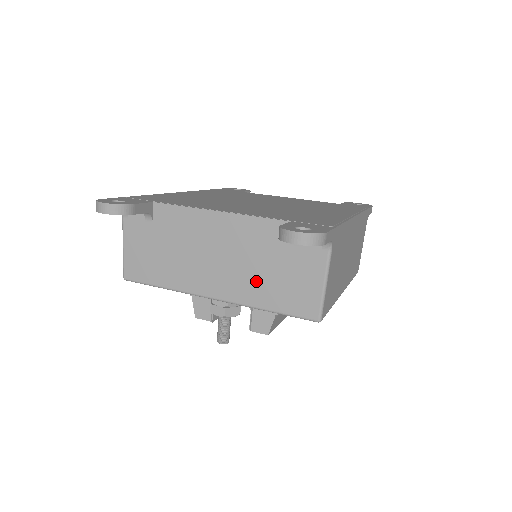
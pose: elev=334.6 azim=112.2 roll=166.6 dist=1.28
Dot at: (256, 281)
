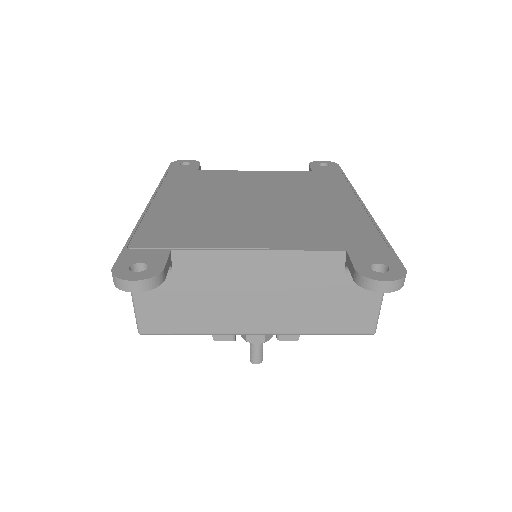
Dot at: (307, 311)
